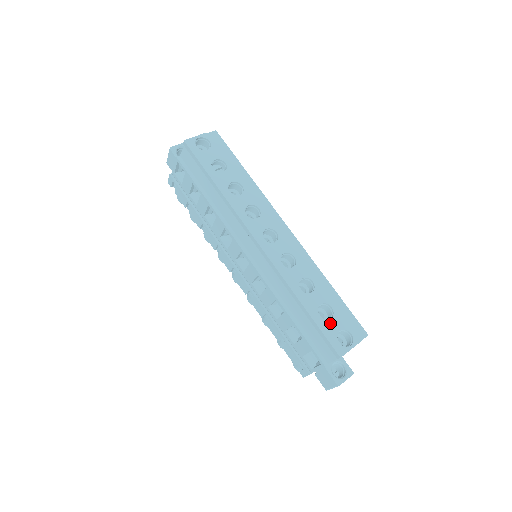
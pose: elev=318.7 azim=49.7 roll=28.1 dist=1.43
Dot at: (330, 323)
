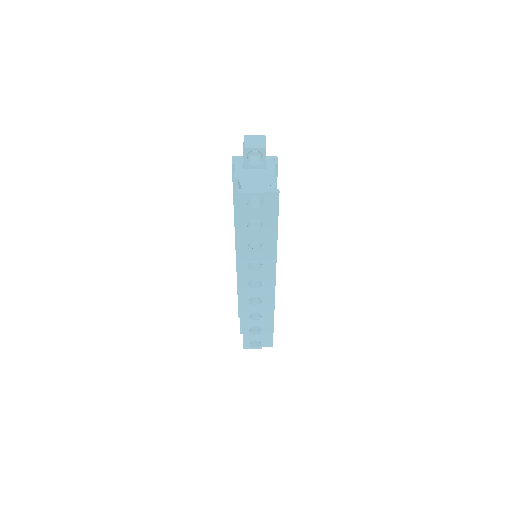
Dot at: (252, 336)
